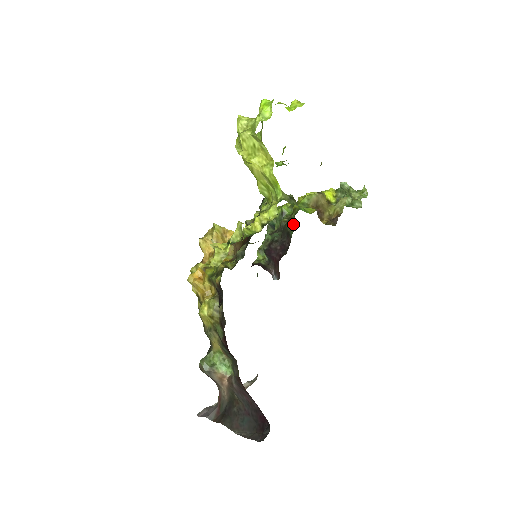
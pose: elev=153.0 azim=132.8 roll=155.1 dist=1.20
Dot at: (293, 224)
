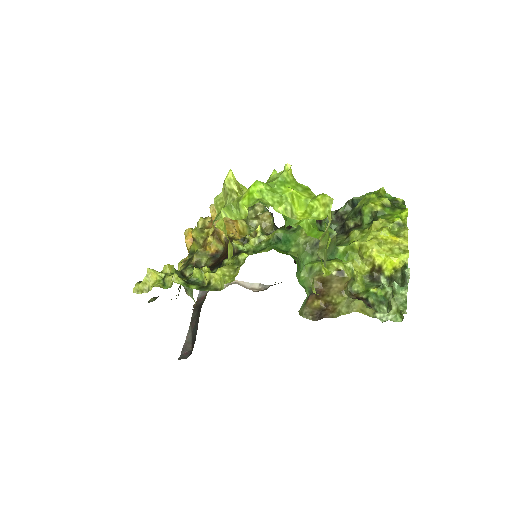
Dot at: occluded
